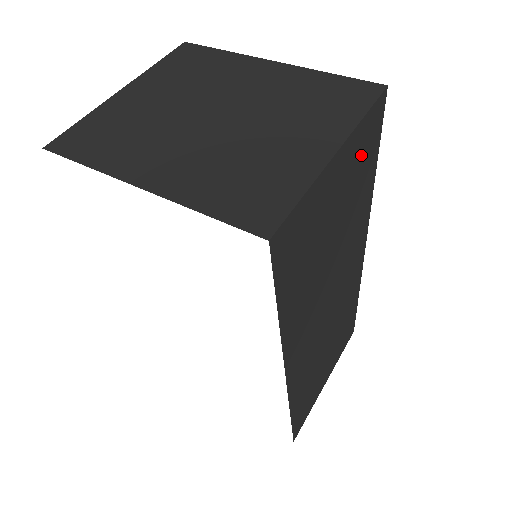
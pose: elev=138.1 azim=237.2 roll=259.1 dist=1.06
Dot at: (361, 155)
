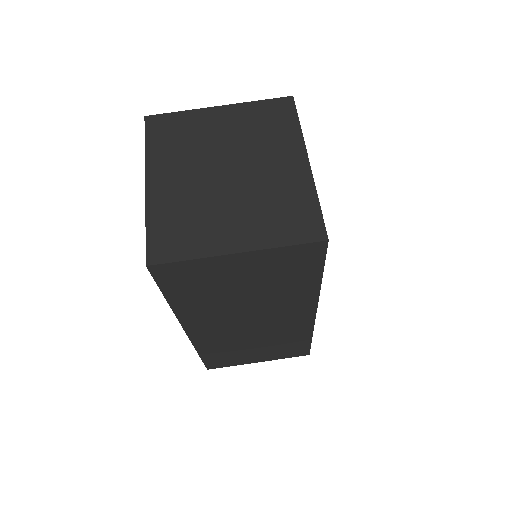
Dot at: (286, 264)
